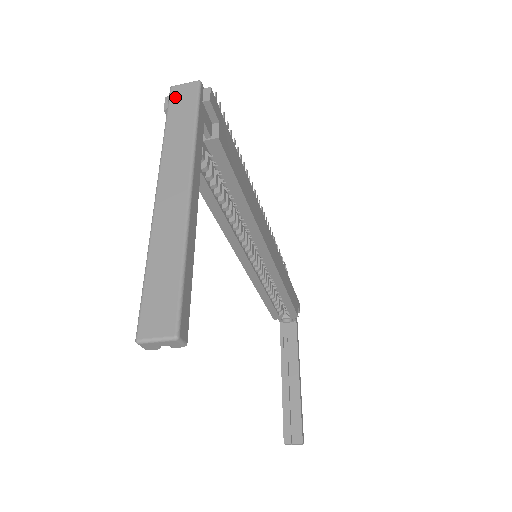
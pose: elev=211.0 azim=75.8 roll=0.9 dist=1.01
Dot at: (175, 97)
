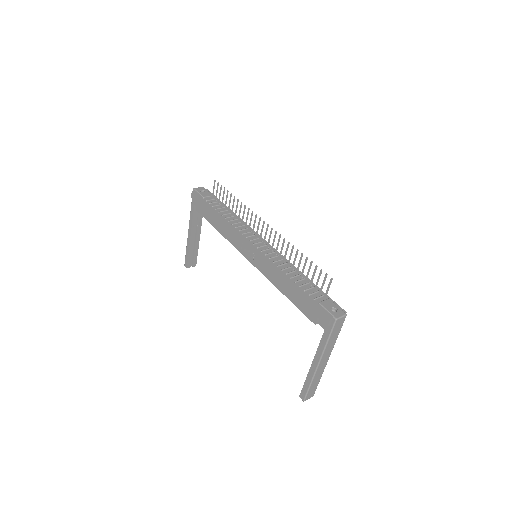
Dot at: (336, 325)
